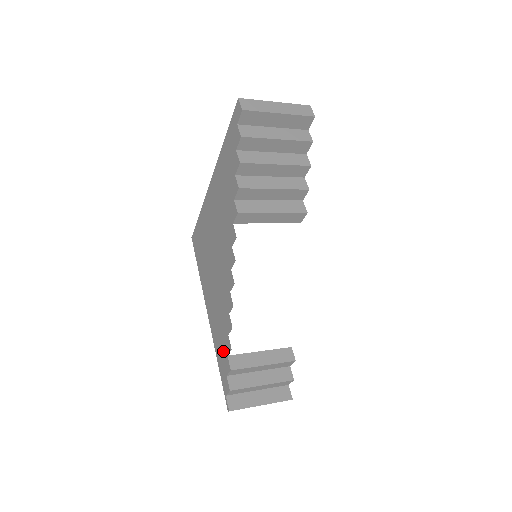
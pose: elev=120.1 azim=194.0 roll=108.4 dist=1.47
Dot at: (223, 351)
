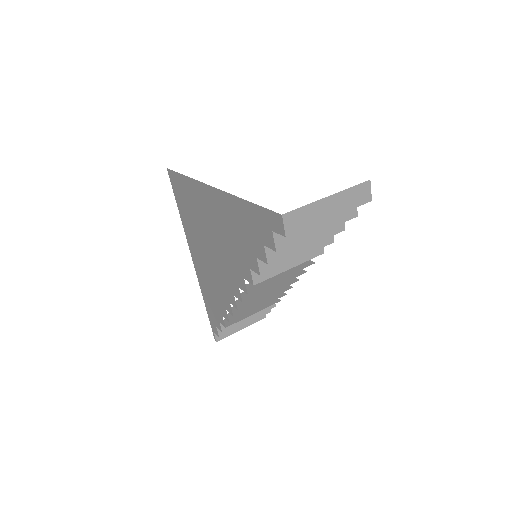
Dot at: (214, 312)
